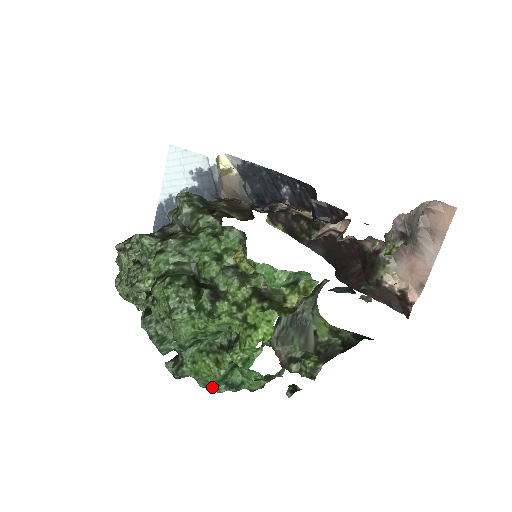
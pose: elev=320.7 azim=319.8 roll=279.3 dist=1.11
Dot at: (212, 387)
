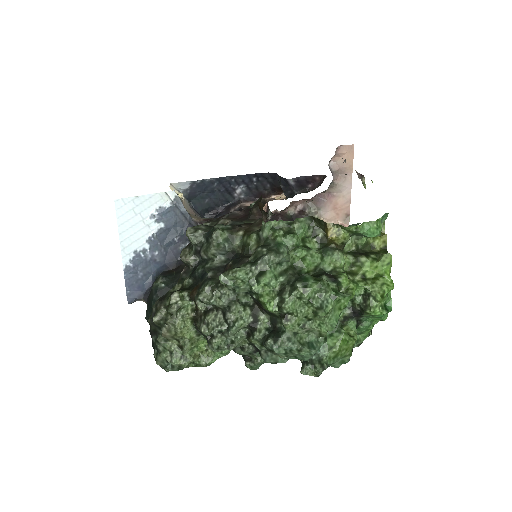
Dot at: (343, 361)
